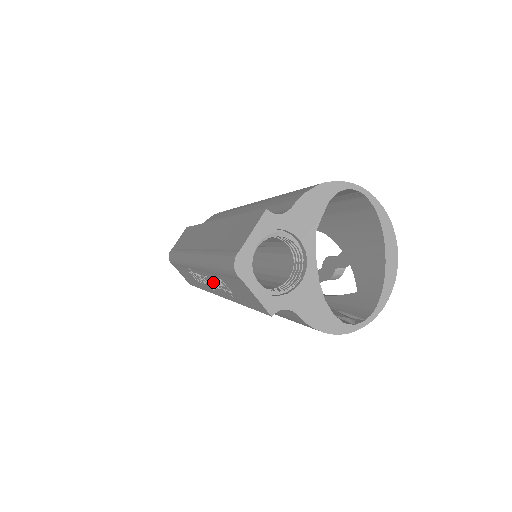
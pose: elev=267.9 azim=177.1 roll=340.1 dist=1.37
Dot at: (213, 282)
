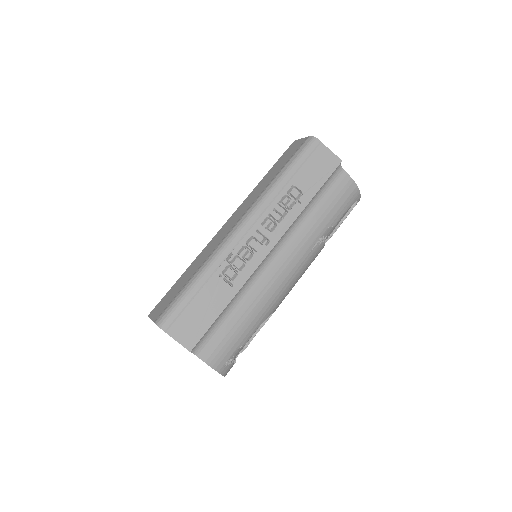
Dot at: (274, 217)
